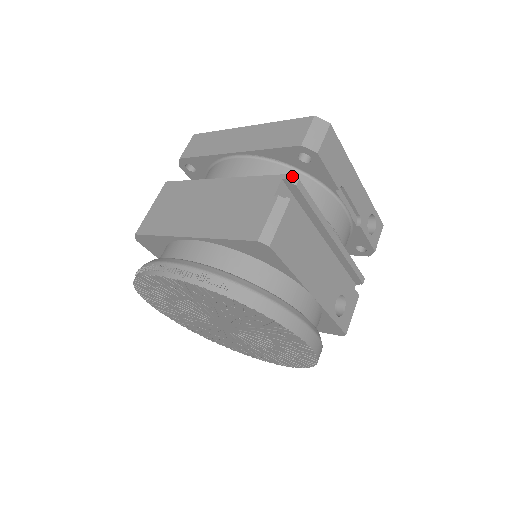
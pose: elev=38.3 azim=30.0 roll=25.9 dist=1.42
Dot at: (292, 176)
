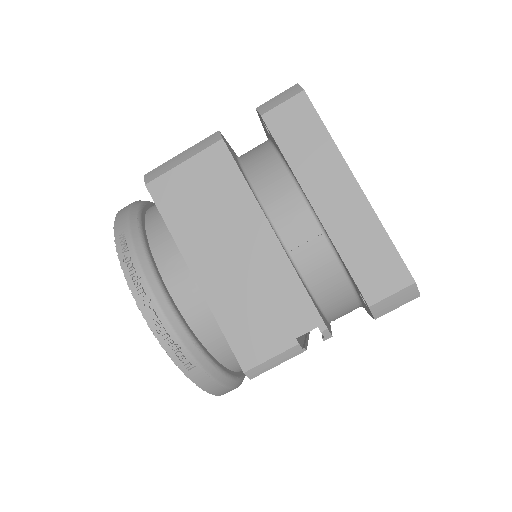
Dot at: (329, 332)
